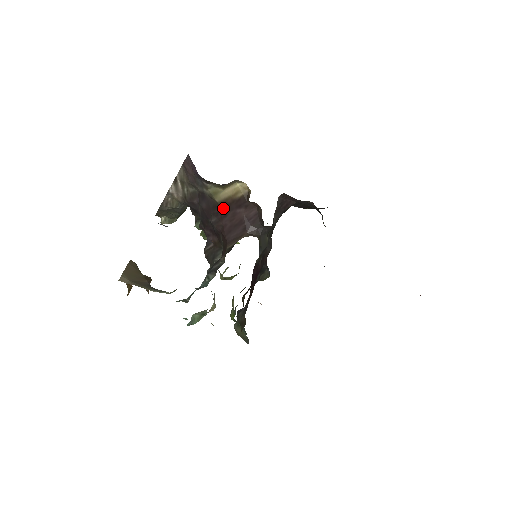
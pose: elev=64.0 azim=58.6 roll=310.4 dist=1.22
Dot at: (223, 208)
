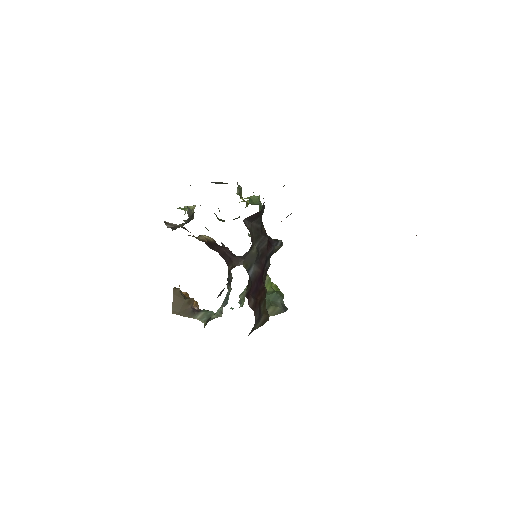
Dot at: (208, 243)
